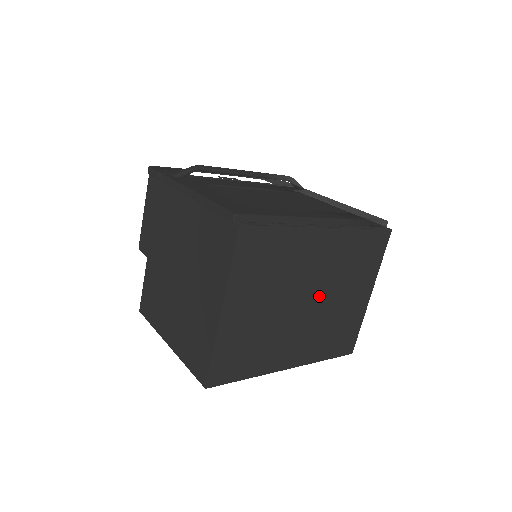
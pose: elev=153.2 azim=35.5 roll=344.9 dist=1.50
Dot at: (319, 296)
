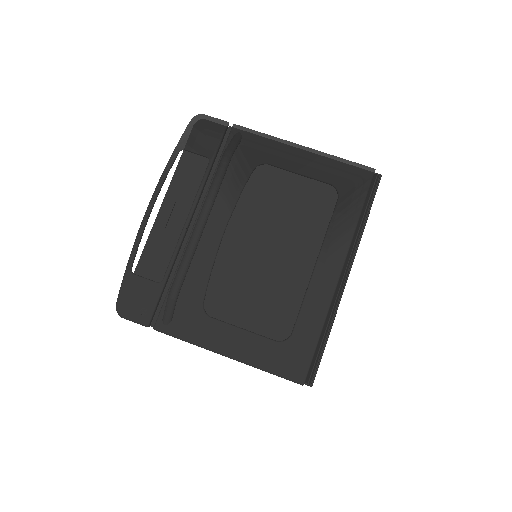
Dot at: occluded
